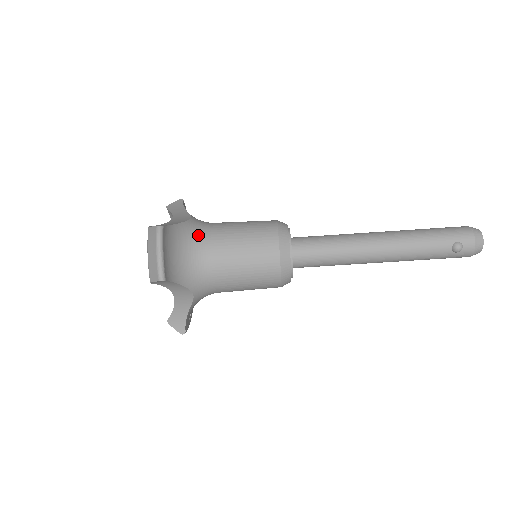
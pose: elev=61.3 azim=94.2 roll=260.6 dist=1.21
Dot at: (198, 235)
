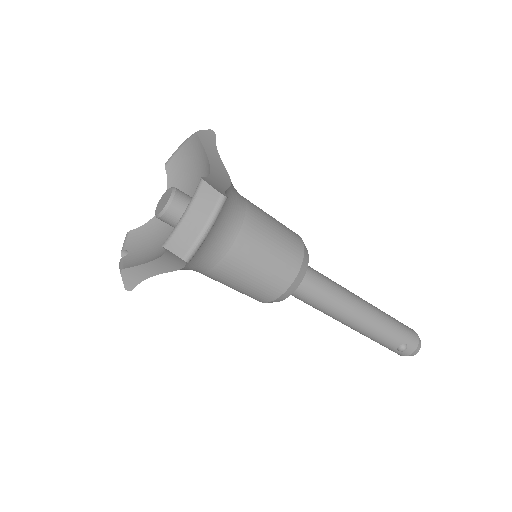
Dot at: (234, 212)
